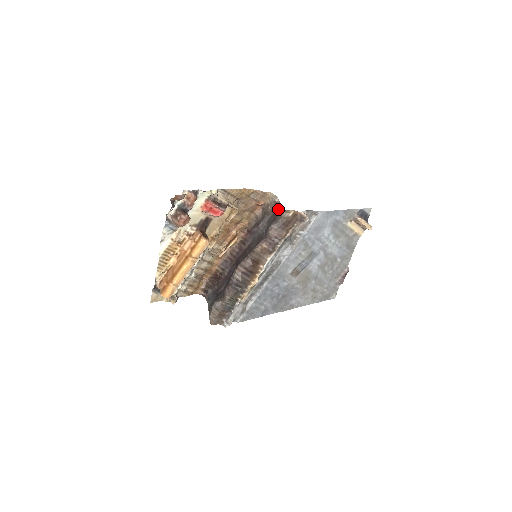
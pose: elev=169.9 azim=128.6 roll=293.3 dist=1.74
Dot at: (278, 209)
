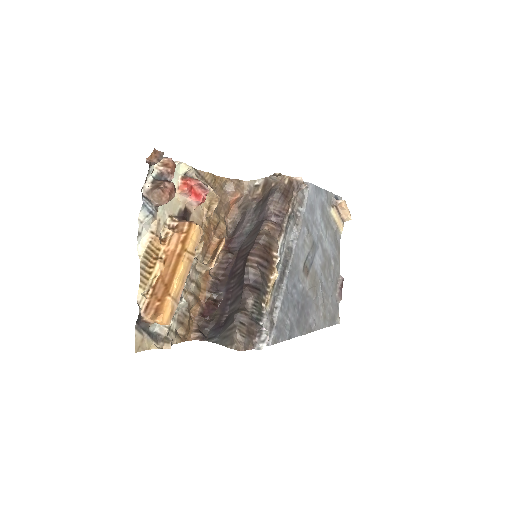
Dot at: (265, 188)
